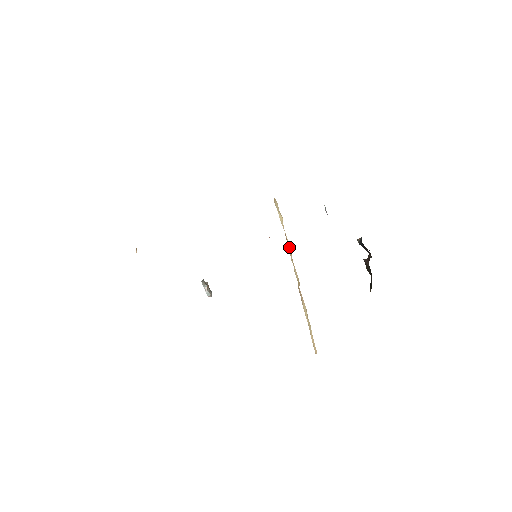
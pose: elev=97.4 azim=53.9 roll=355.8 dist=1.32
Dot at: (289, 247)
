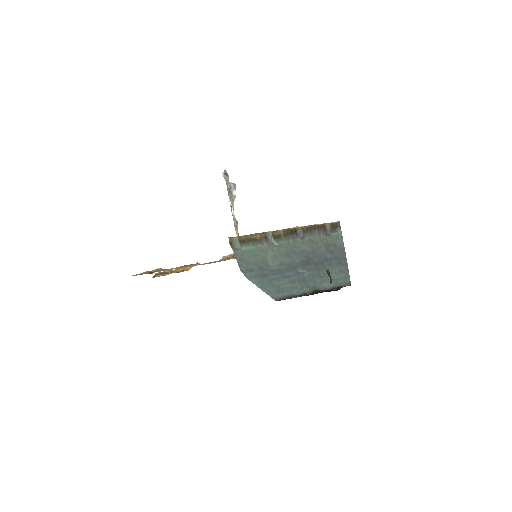
Dot at: occluded
